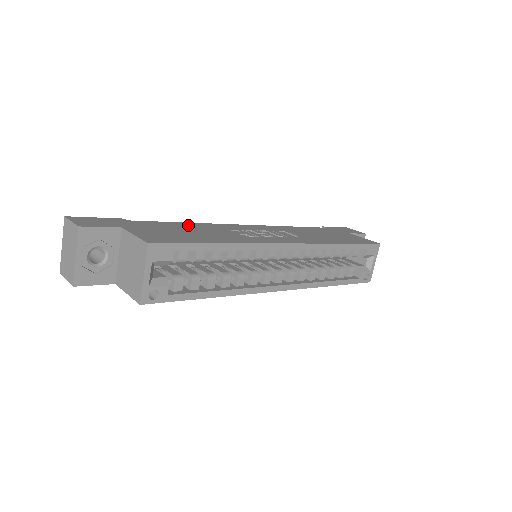
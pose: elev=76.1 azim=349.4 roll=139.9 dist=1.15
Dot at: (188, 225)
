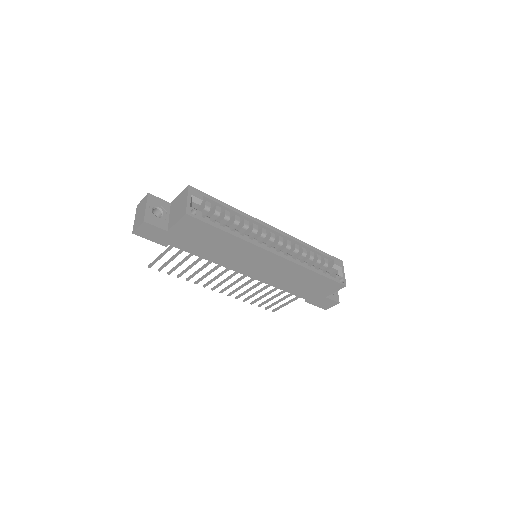
Dot at: occluded
